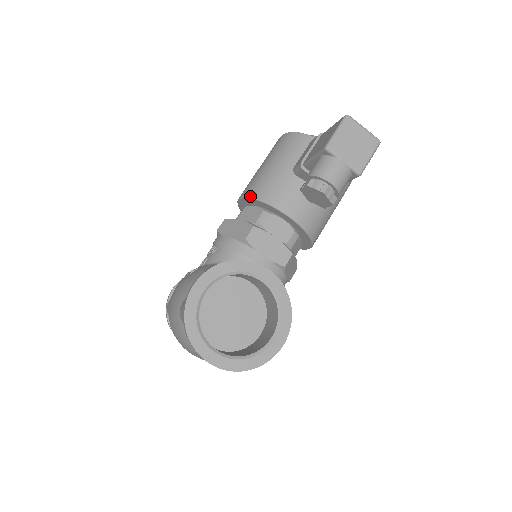
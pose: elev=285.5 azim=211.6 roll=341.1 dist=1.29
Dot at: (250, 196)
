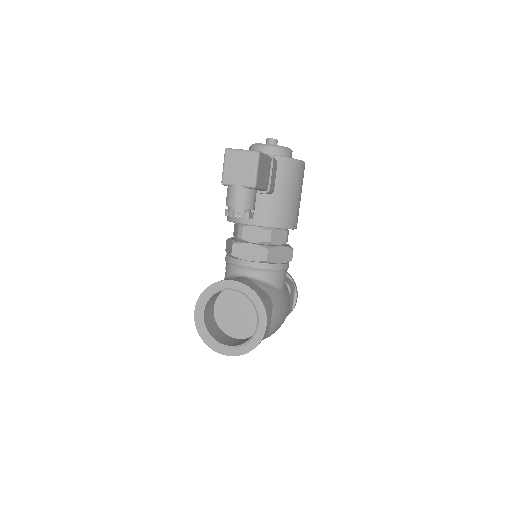
Dot at: (227, 220)
